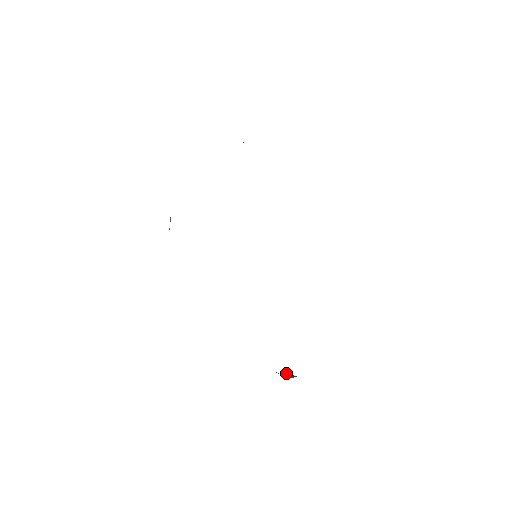
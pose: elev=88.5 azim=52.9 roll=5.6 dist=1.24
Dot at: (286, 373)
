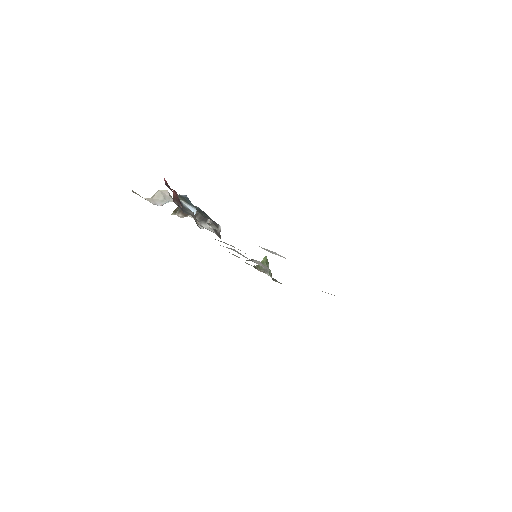
Dot at: (263, 260)
